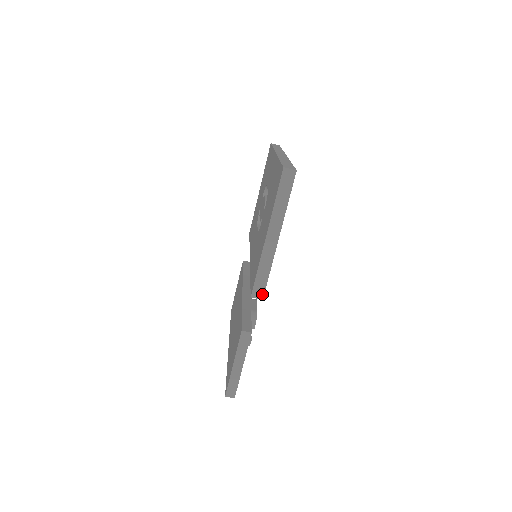
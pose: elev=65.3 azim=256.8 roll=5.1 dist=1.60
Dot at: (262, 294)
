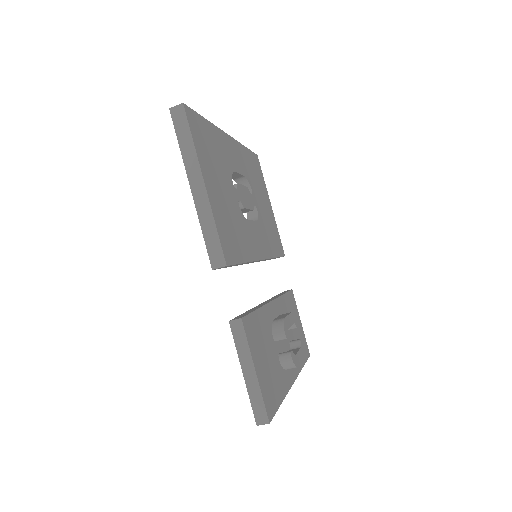
Dot at: (222, 259)
